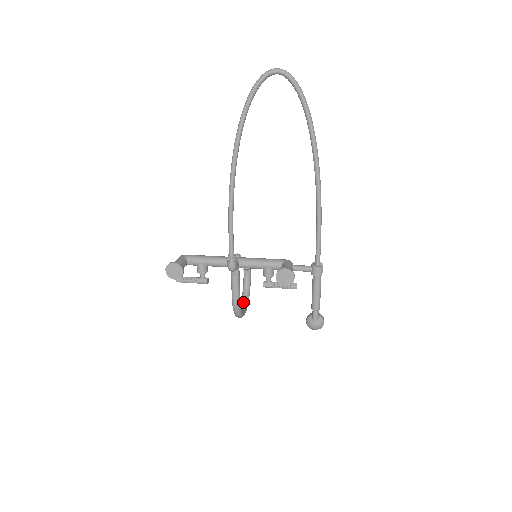
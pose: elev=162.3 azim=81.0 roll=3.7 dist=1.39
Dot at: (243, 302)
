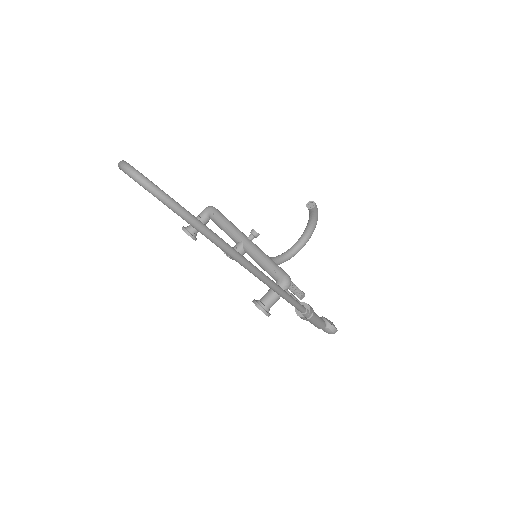
Dot at: (302, 237)
